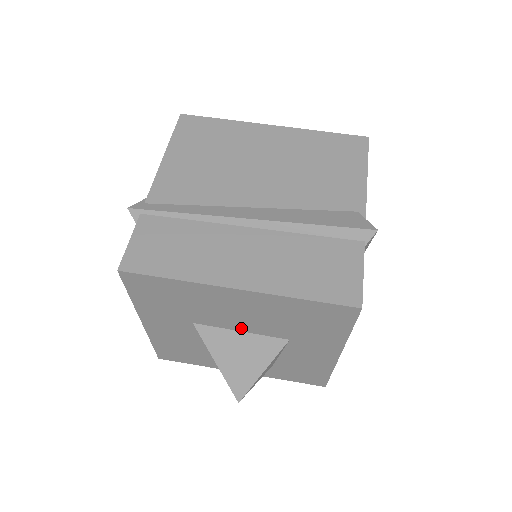
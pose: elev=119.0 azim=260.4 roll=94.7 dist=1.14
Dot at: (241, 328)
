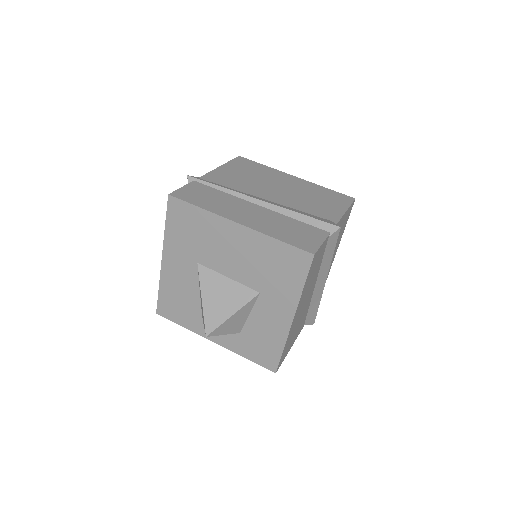
Dot at: (229, 273)
